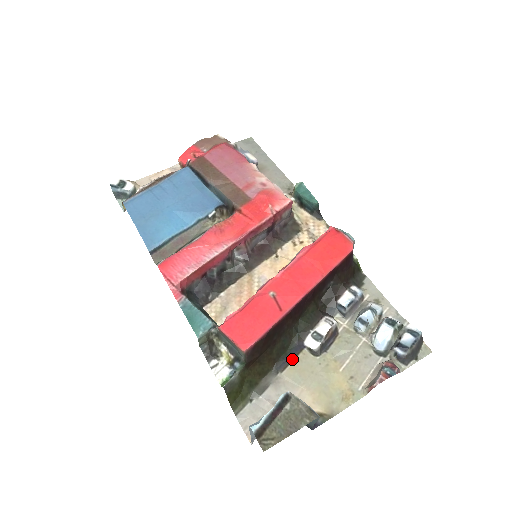
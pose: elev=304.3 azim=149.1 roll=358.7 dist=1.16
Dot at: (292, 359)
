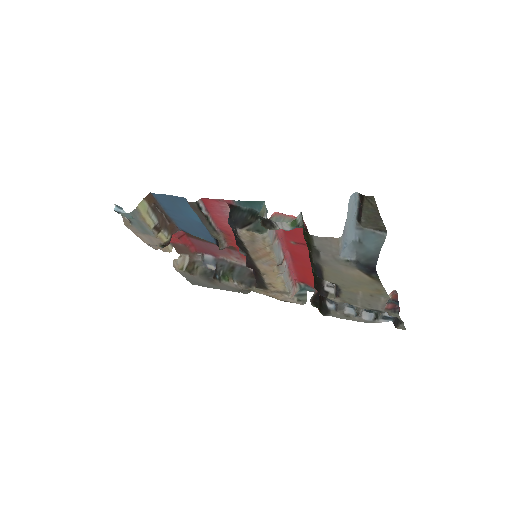
Dot at: (321, 272)
